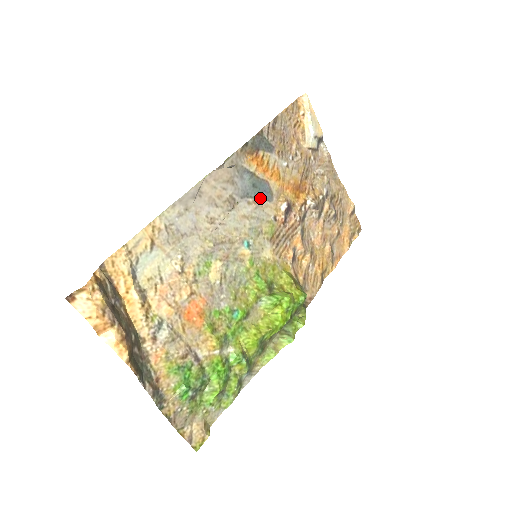
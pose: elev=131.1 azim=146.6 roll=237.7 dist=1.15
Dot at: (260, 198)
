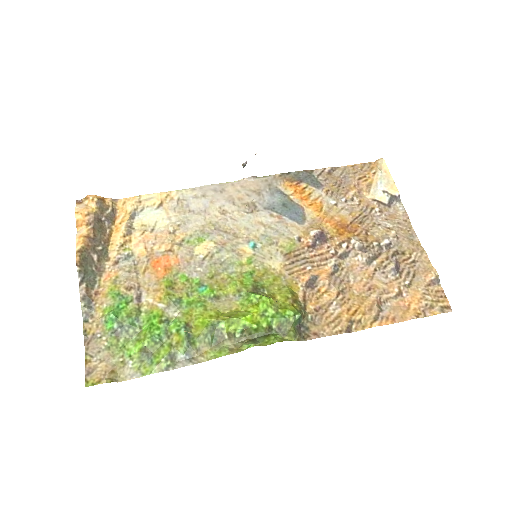
Dot at: (287, 217)
